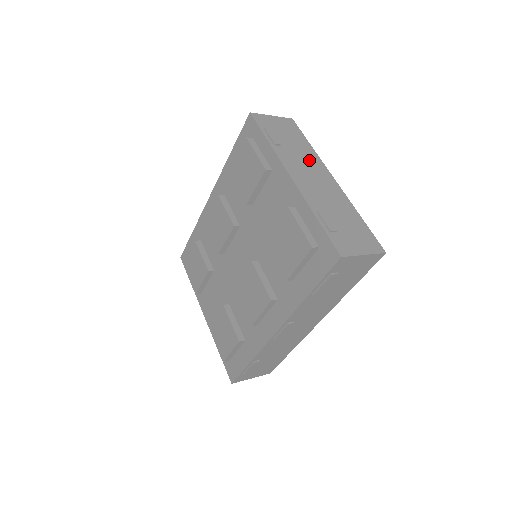
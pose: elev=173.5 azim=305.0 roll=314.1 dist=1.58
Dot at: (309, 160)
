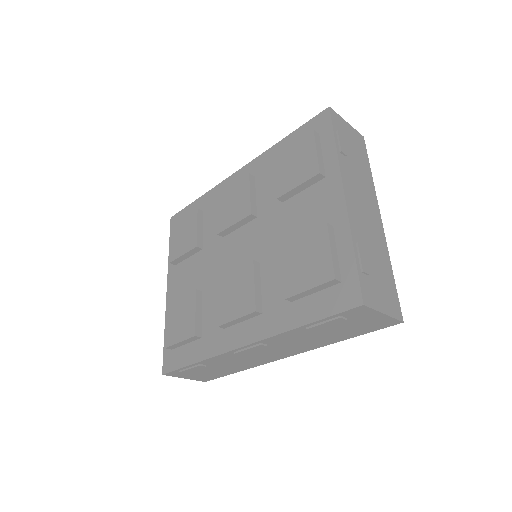
Dot at: (365, 186)
